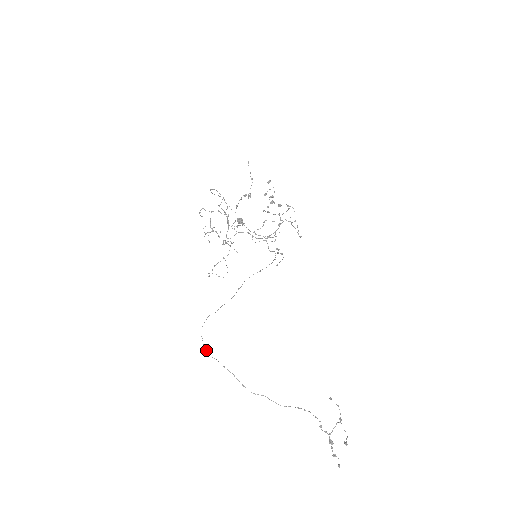
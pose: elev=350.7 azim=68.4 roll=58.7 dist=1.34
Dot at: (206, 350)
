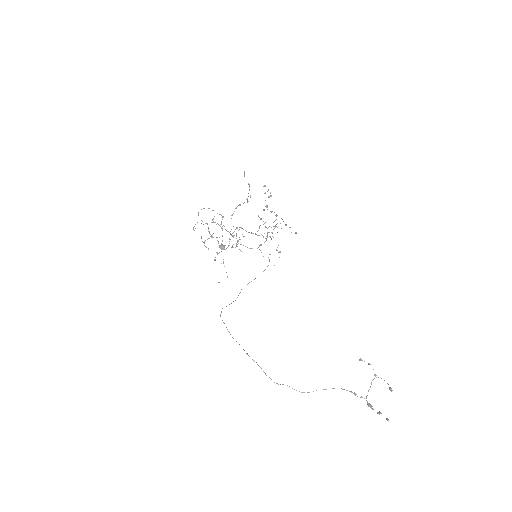
Dot at: occluded
